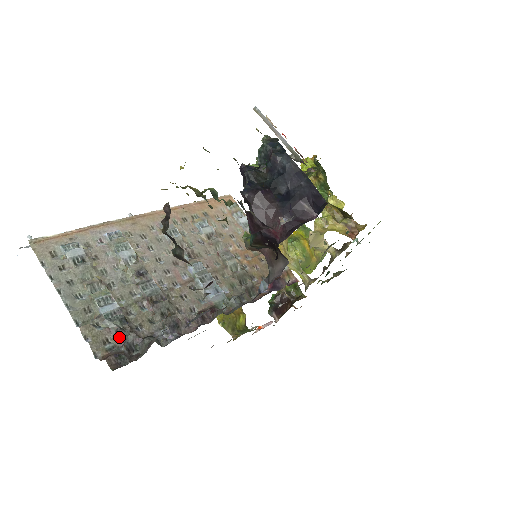
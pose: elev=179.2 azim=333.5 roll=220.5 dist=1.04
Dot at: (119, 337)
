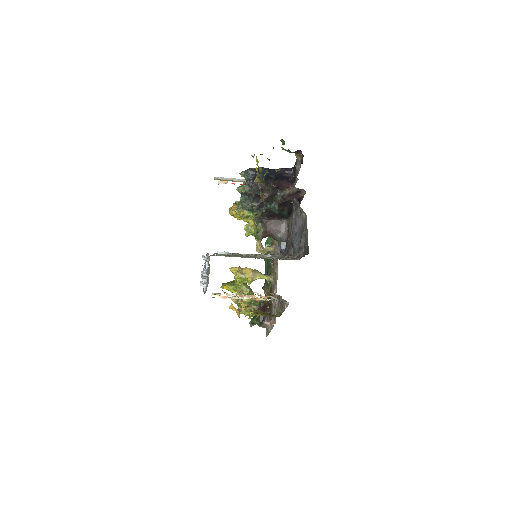
Dot at: (288, 257)
